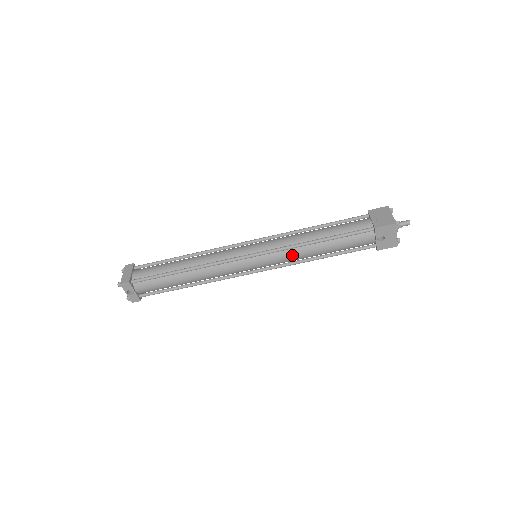
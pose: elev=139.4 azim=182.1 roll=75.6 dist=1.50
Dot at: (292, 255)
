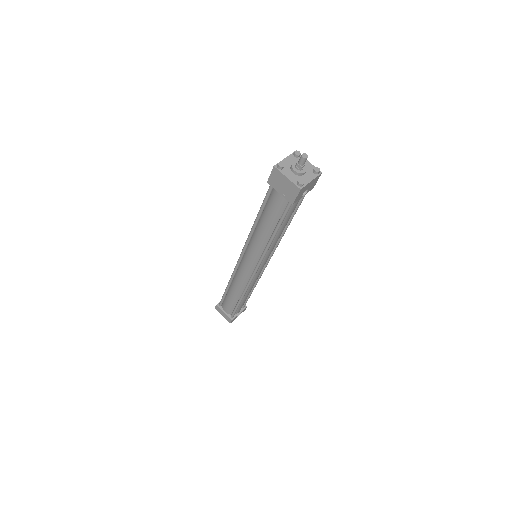
Dot at: (273, 247)
